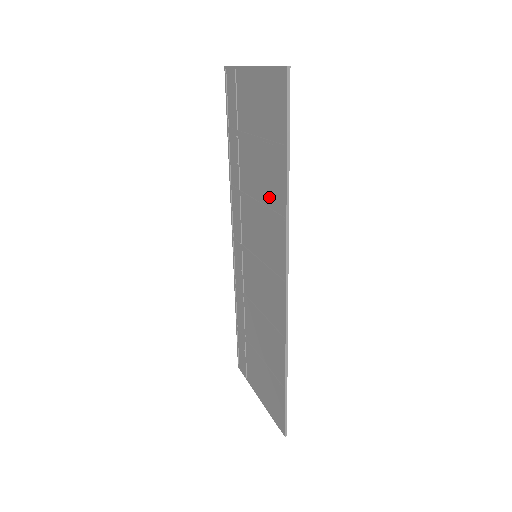
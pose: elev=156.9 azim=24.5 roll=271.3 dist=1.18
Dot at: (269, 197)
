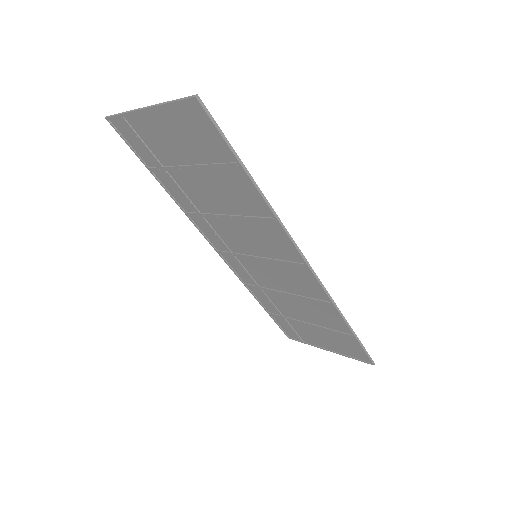
Dot at: (243, 208)
